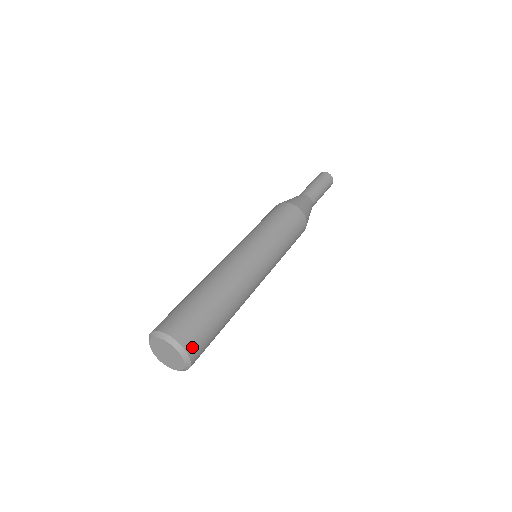
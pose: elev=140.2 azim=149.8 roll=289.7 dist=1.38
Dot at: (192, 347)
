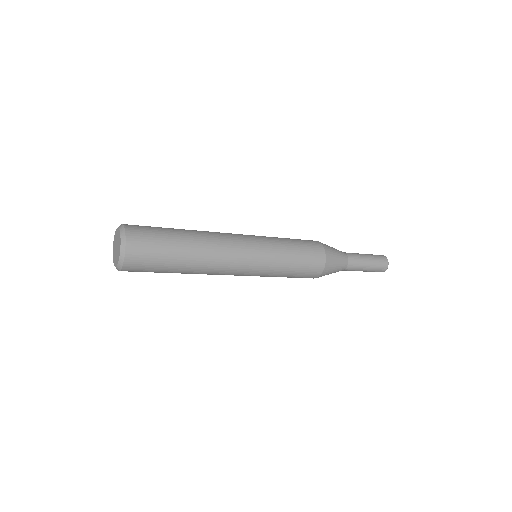
Dot at: (133, 245)
